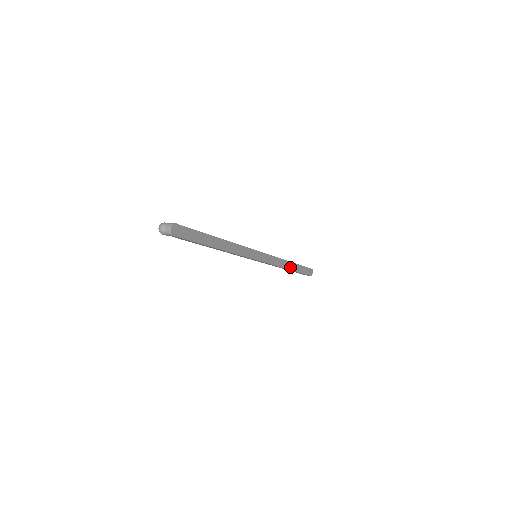
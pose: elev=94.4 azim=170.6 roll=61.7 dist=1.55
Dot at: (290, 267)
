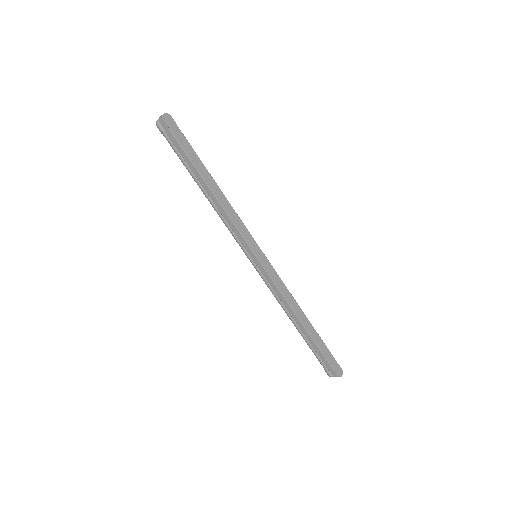
Dot at: (303, 320)
